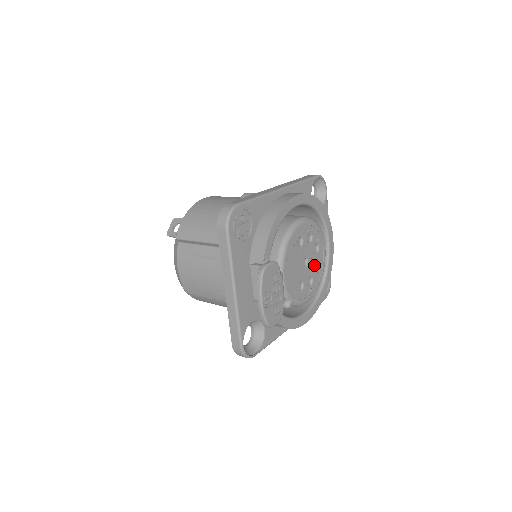
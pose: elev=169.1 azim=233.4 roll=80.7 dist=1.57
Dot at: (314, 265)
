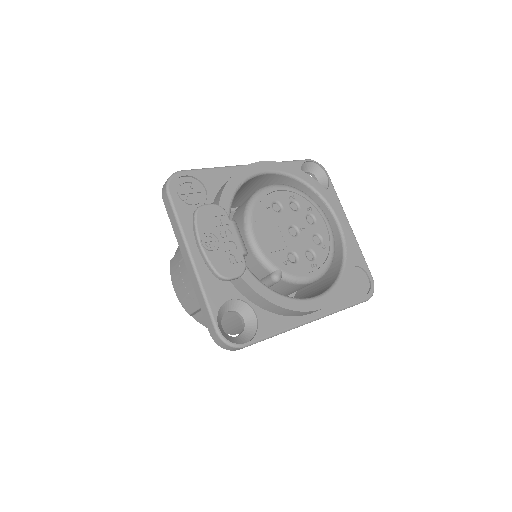
Dot at: (315, 239)
